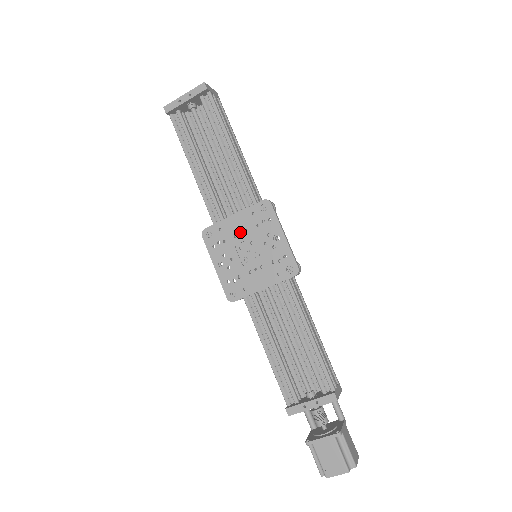
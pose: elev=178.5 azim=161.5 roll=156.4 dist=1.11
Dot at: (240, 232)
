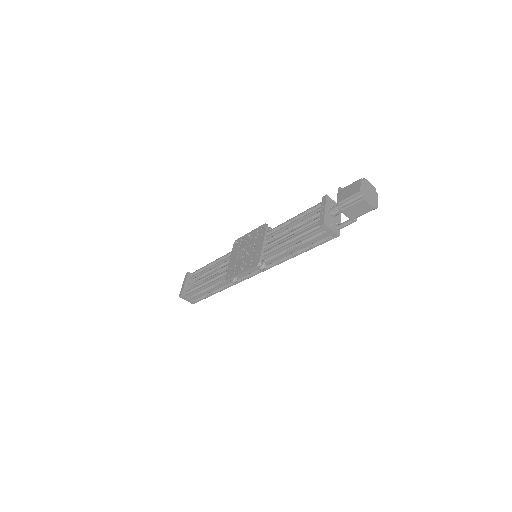
Dot at: (237, 257)
